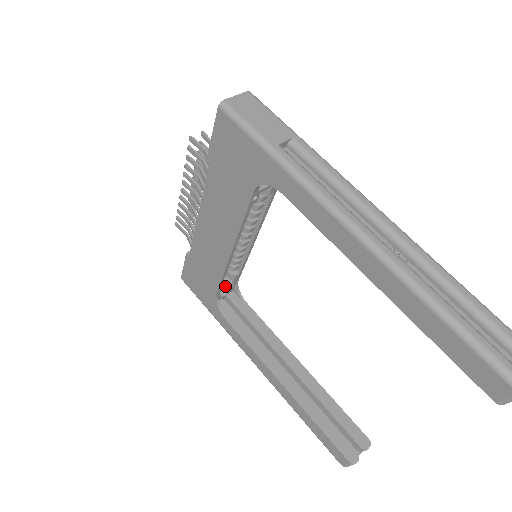
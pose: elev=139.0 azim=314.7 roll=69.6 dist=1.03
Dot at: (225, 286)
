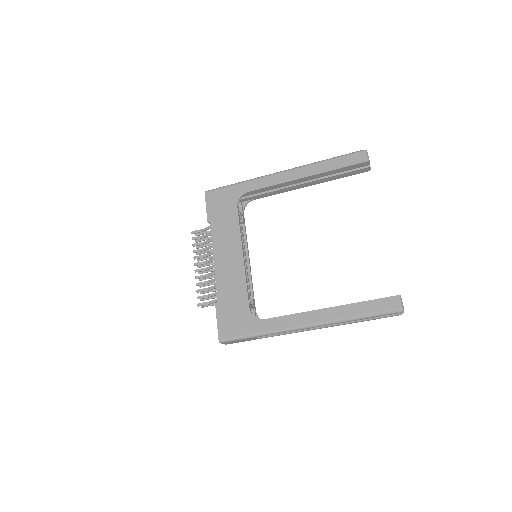
Dot at: (251, 304)
